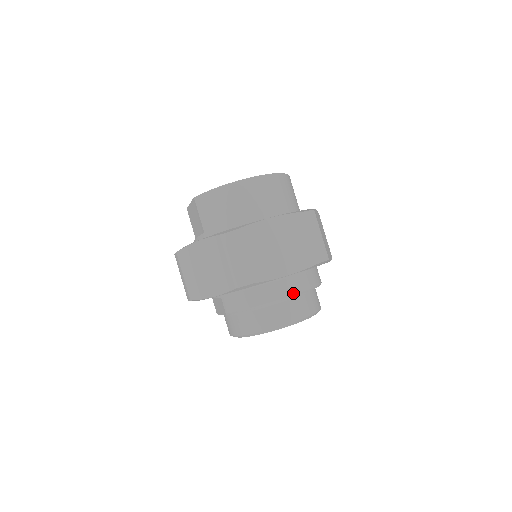
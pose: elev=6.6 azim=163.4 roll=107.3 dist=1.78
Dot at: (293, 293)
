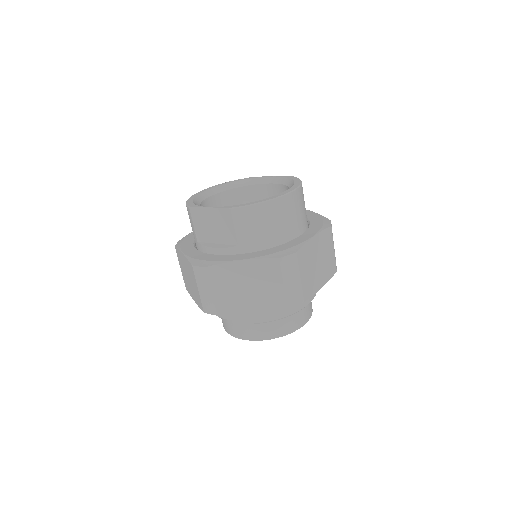
Dot at: (312, 299)
